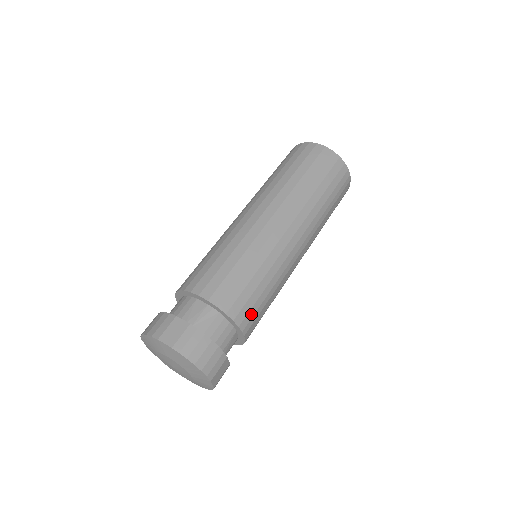
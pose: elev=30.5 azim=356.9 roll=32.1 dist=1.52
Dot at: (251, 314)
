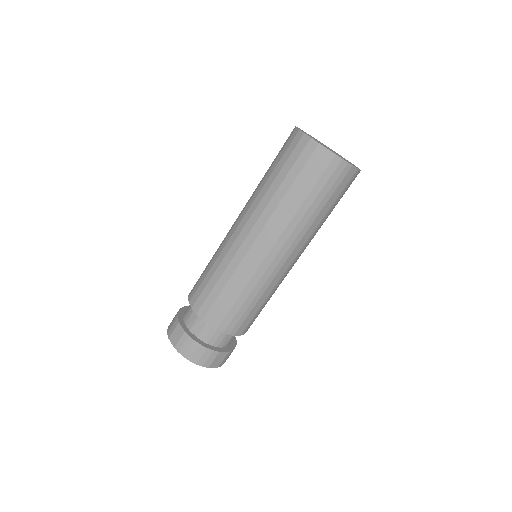
Dot at: (235, 322)
